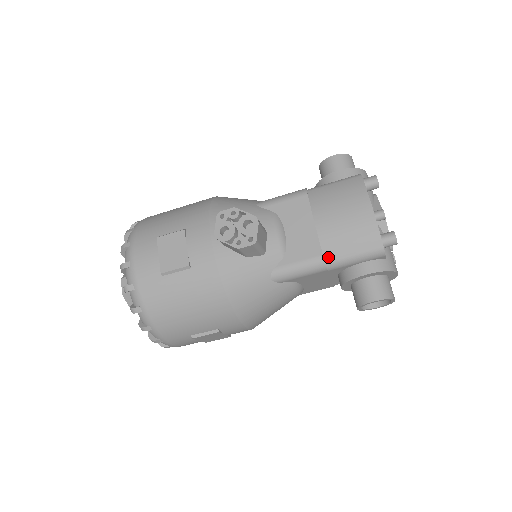
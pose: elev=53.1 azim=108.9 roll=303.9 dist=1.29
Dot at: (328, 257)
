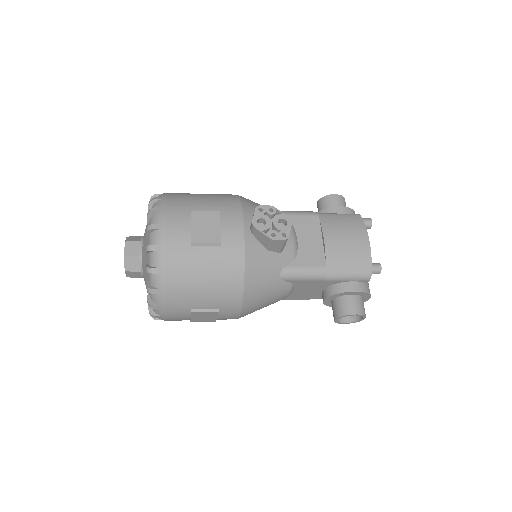
Dot at: (329, 269)
